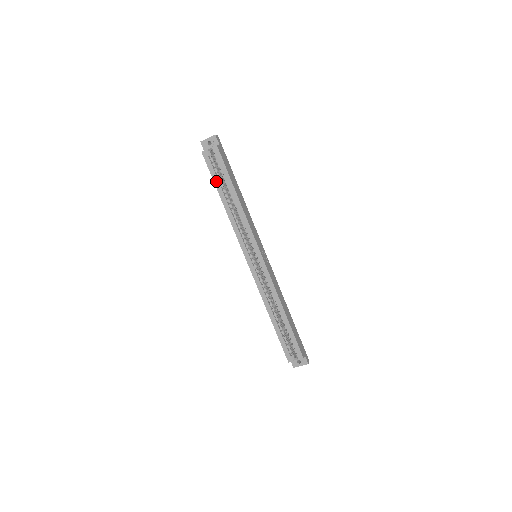
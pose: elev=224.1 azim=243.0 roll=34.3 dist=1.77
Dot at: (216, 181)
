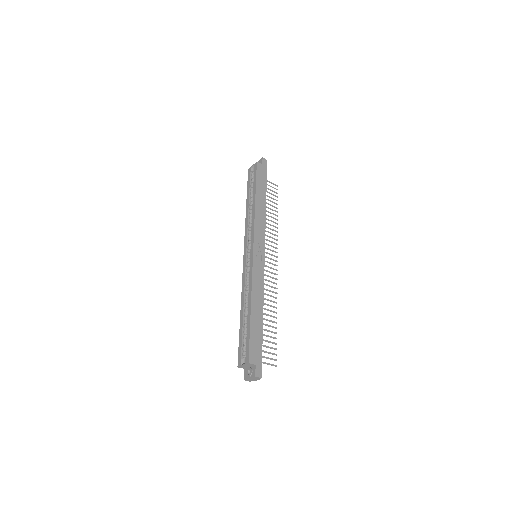
Dot at: (248, 190)
